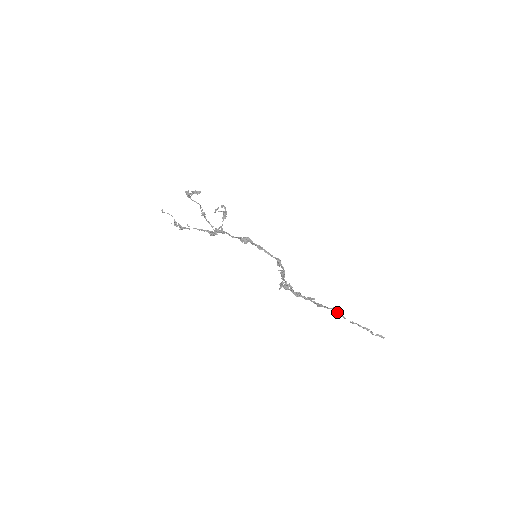
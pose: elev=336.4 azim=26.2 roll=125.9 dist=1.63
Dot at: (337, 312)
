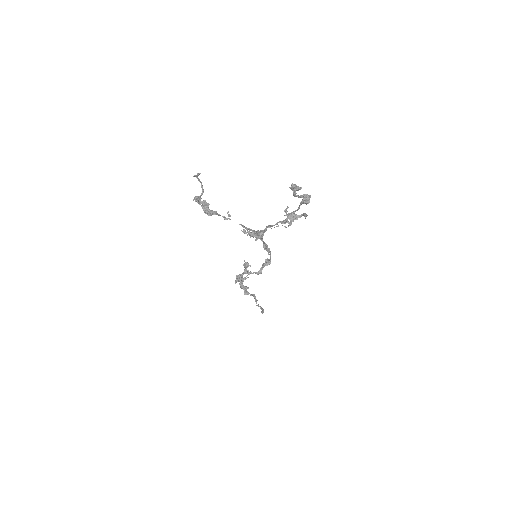
Dot at: (255, 298)
